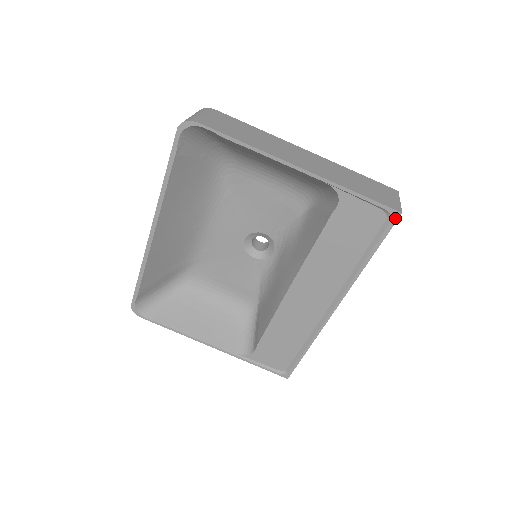
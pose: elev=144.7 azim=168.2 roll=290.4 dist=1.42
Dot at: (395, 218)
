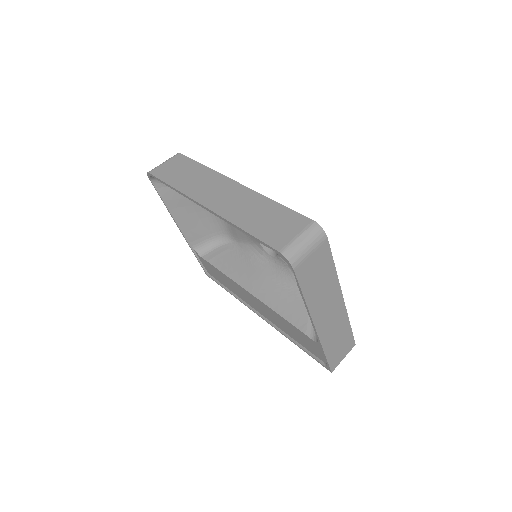
Dot at: (327, 368)
